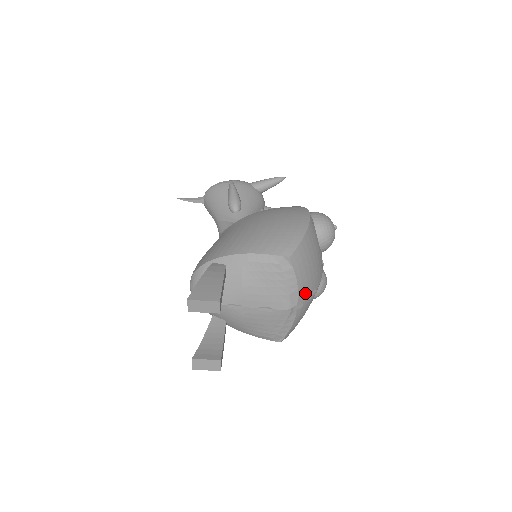
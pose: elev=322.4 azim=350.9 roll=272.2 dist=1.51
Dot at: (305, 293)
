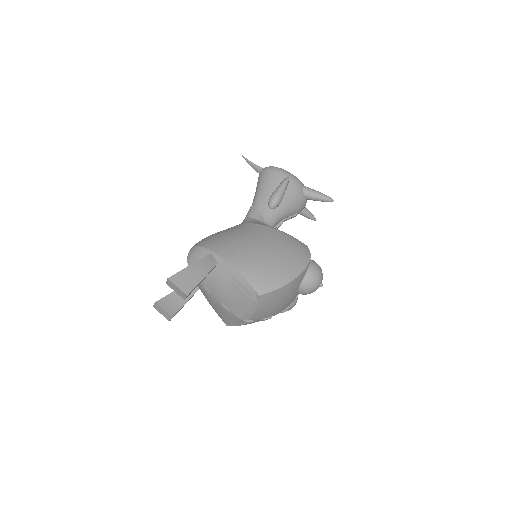
Dot at: (260, 317)
